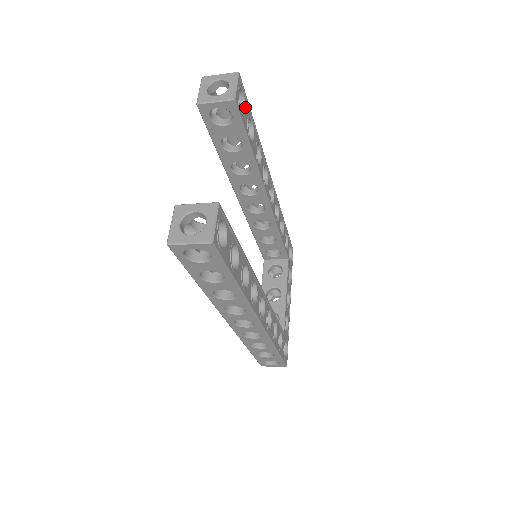
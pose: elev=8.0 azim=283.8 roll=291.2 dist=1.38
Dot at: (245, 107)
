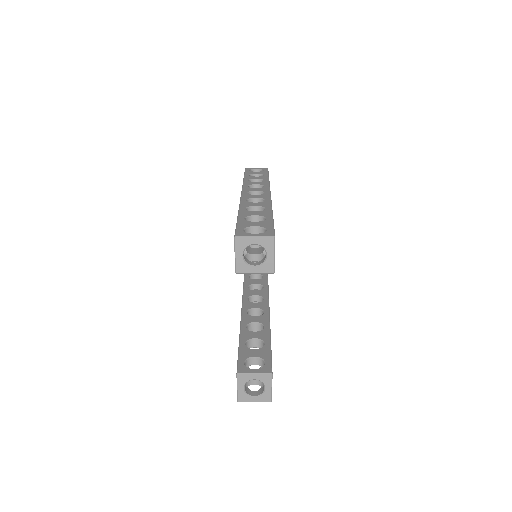
Dot at: occluded
